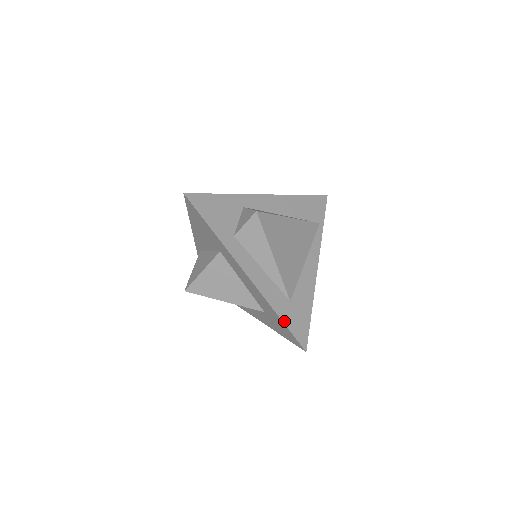
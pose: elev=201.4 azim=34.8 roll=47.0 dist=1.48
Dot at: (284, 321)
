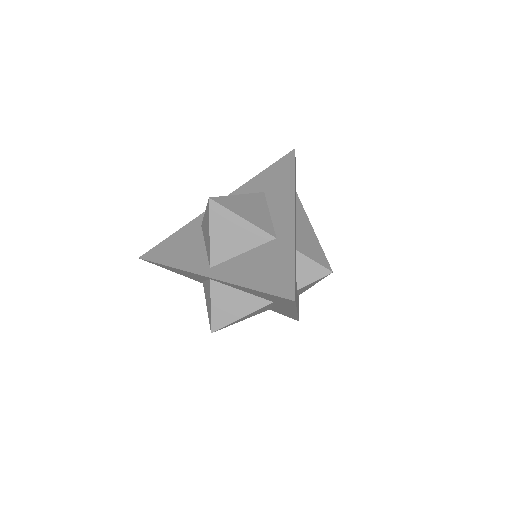
Dot at: (298, 317)
